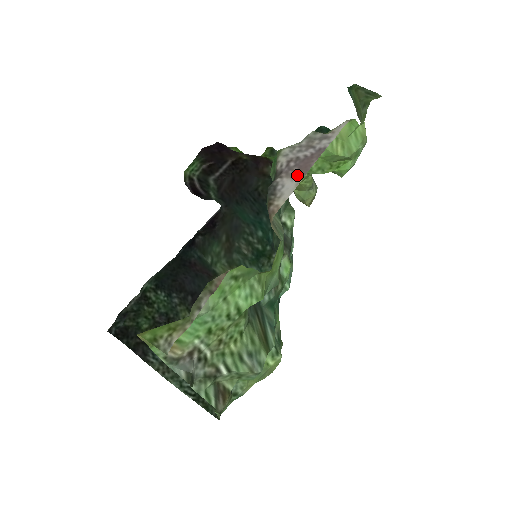
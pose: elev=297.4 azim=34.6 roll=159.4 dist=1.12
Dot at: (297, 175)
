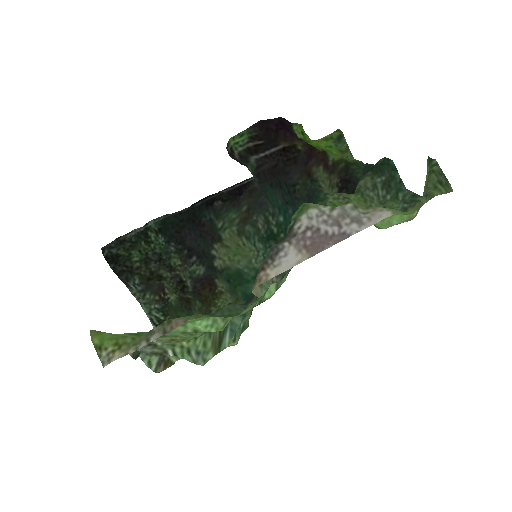
Dot at: (305, 251)
